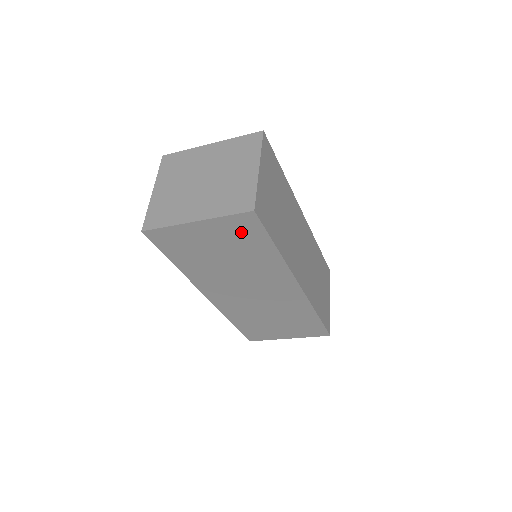
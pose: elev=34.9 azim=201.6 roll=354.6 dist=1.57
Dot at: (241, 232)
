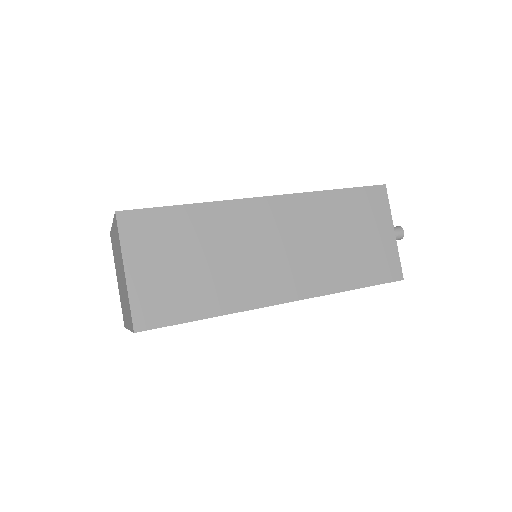
Dot at: occluded
